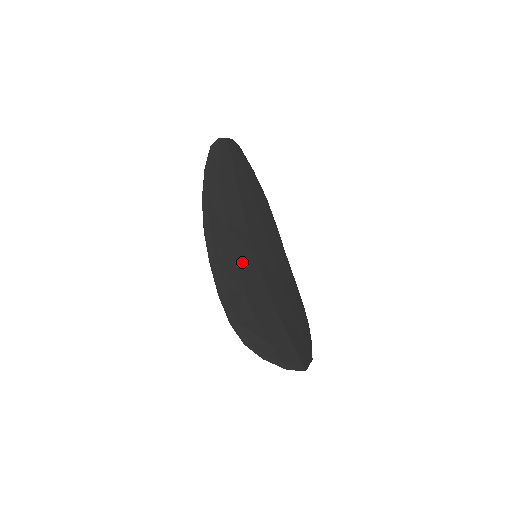
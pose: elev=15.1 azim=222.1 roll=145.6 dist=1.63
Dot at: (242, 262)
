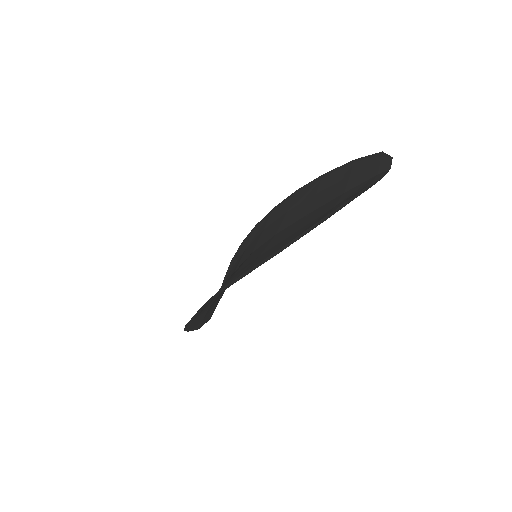
Dot at: occluded
